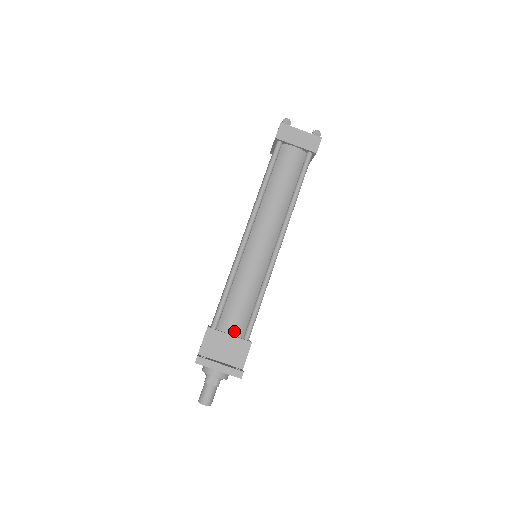
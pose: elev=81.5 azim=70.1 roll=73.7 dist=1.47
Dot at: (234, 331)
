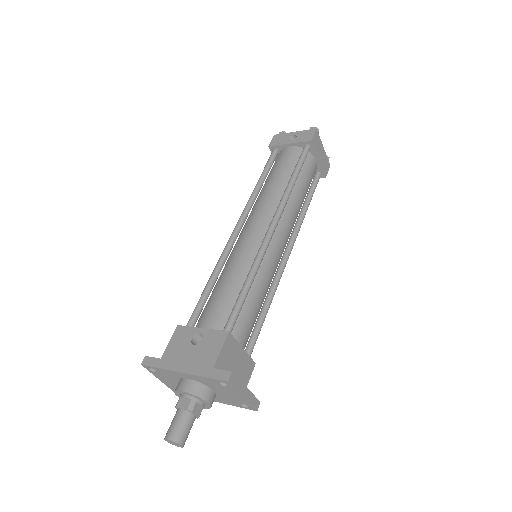
Dot at: (243, 344)
